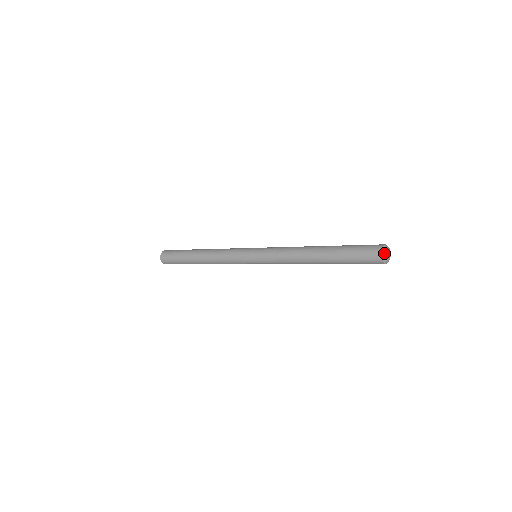
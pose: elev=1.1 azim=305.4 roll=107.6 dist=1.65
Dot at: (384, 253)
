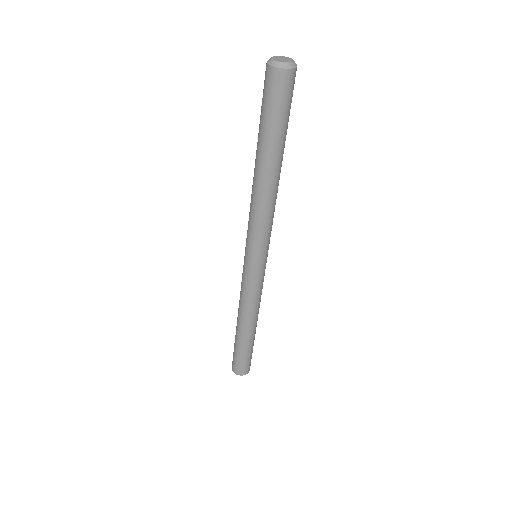
Dot at: occluded
